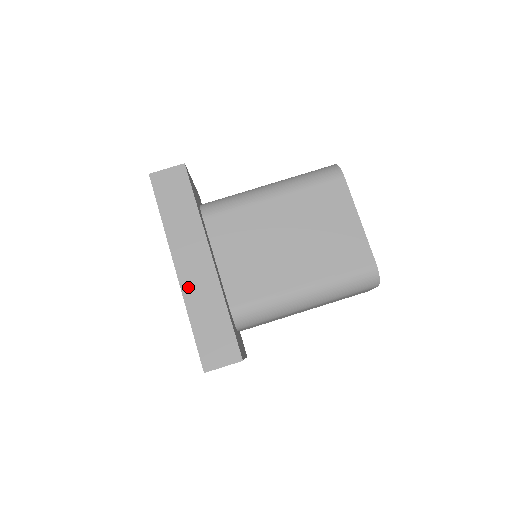
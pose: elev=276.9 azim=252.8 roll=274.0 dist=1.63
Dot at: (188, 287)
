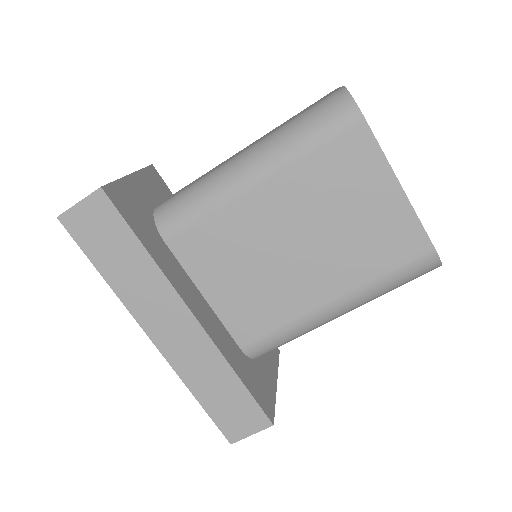
Dot at: (176, 358)
